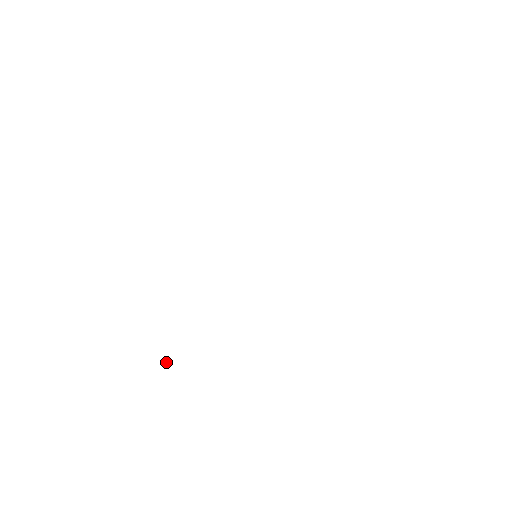
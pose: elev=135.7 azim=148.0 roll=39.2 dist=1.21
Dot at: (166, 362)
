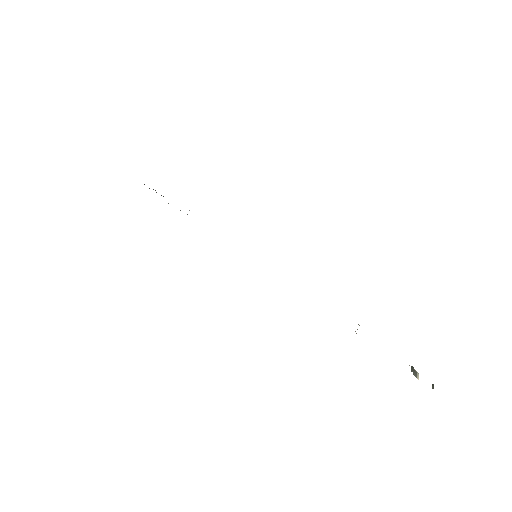
Dot at: occluded
